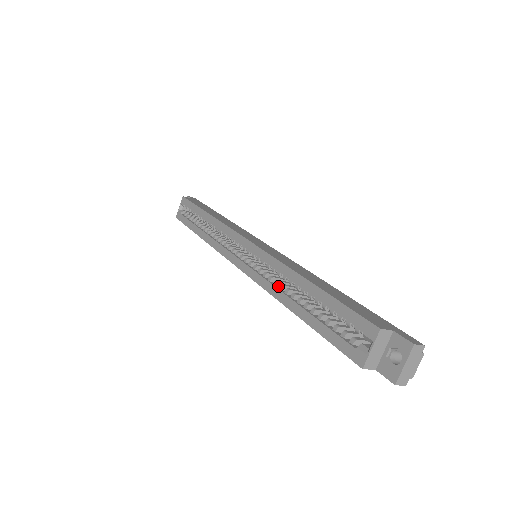
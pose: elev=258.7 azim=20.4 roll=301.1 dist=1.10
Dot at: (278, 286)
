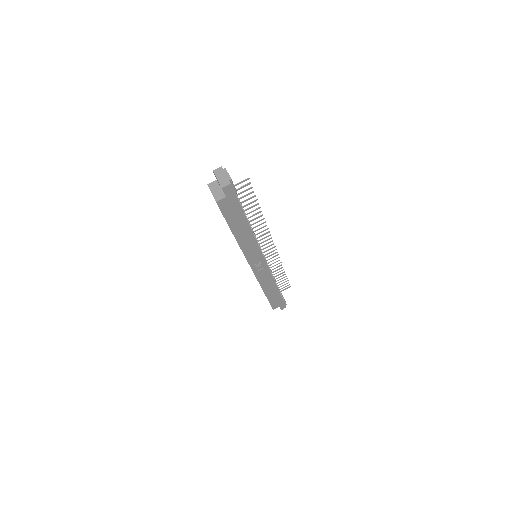
Dot at: occluded
